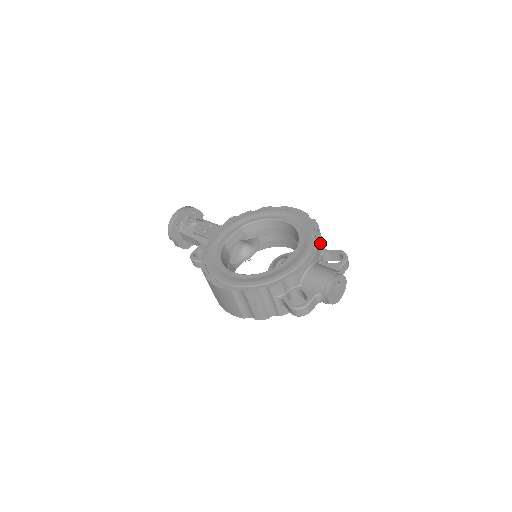
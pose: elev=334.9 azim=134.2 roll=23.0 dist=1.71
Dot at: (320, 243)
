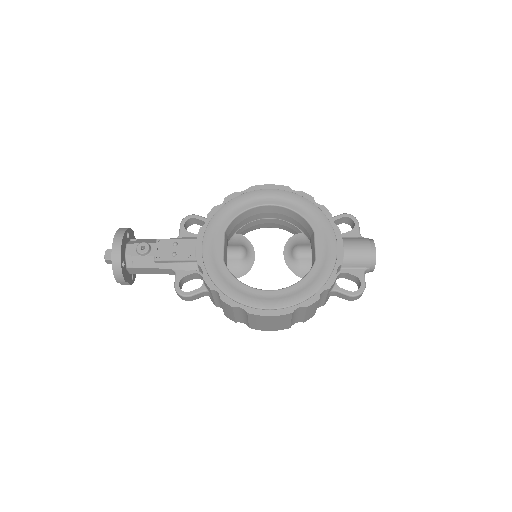
Dot at: (331, 216)
